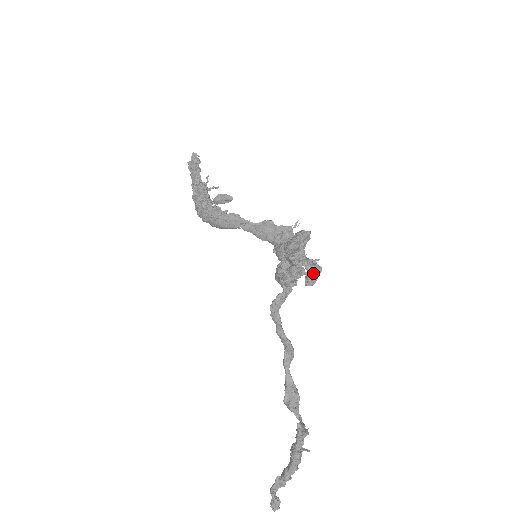
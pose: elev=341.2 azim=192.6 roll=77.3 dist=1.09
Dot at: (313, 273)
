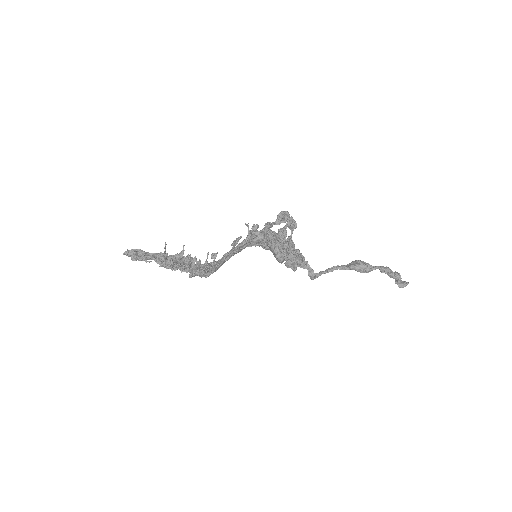
Dot at: (288, 222)
